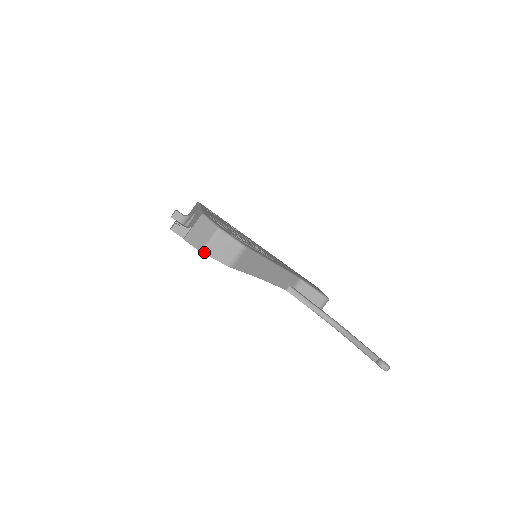
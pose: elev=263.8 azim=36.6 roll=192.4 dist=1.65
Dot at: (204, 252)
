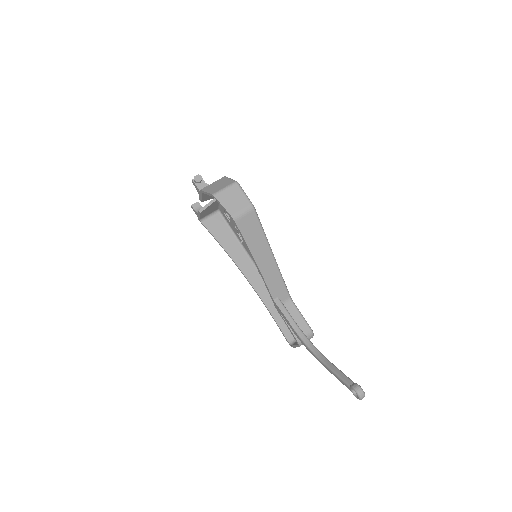
Dot at: (215, 195)
